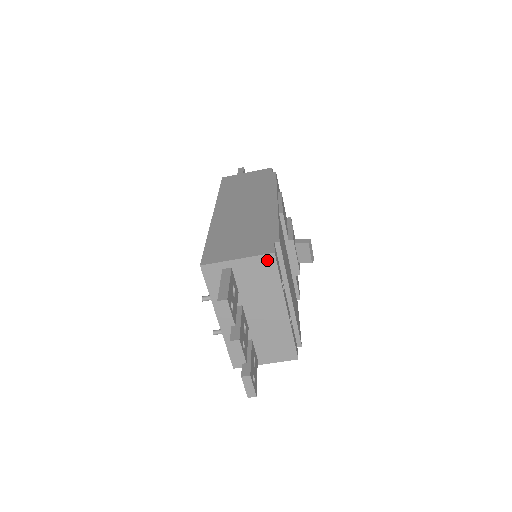
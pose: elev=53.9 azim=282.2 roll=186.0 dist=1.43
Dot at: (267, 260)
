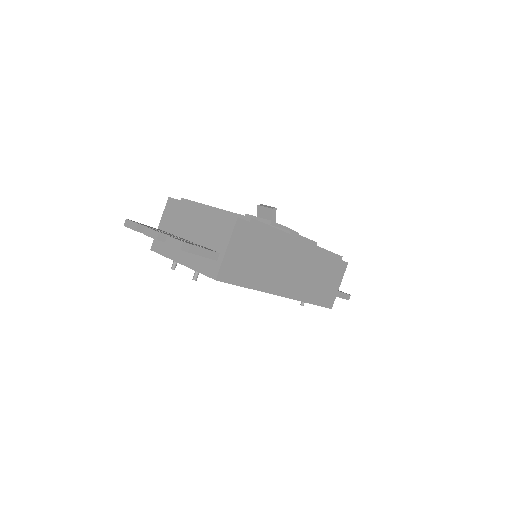
Dot at: (169, 204)
